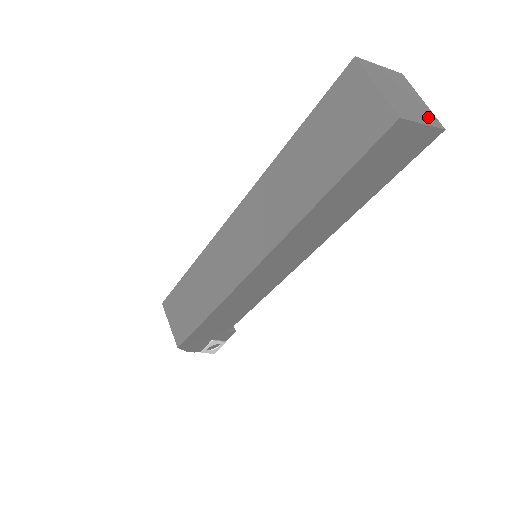
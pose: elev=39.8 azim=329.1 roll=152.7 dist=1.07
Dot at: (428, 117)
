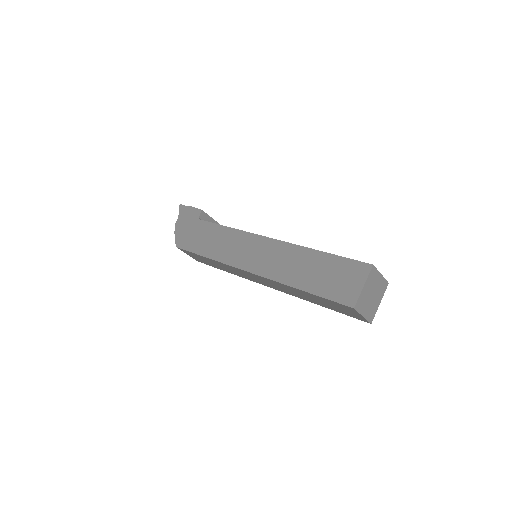
Dot at: (382, 290)
